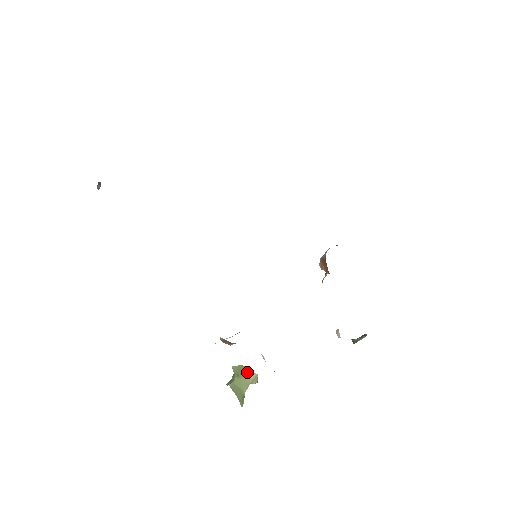
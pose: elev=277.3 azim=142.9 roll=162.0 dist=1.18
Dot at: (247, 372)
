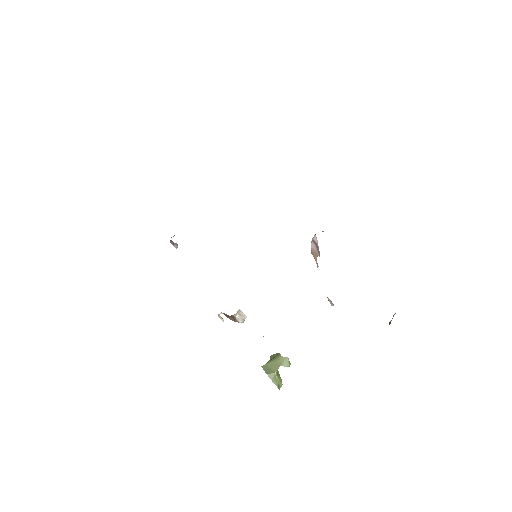
Dot at: (279, 356)
